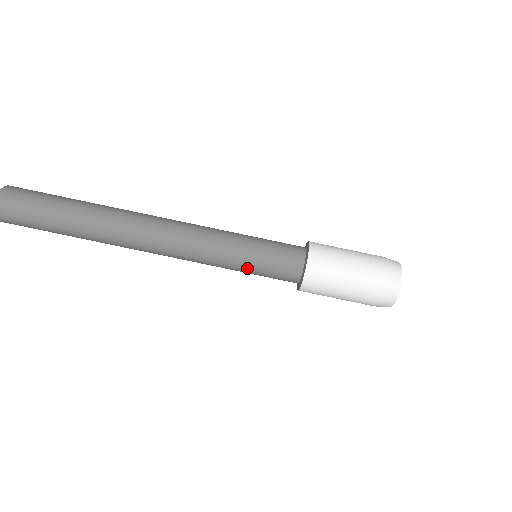
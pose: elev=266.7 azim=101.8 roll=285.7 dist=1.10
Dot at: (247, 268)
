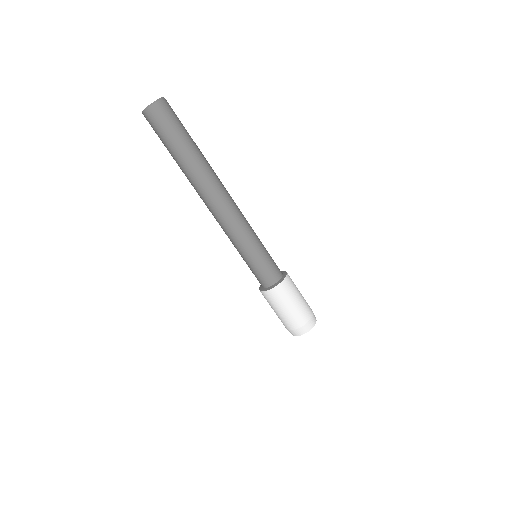
Dot at: (250, 259)
